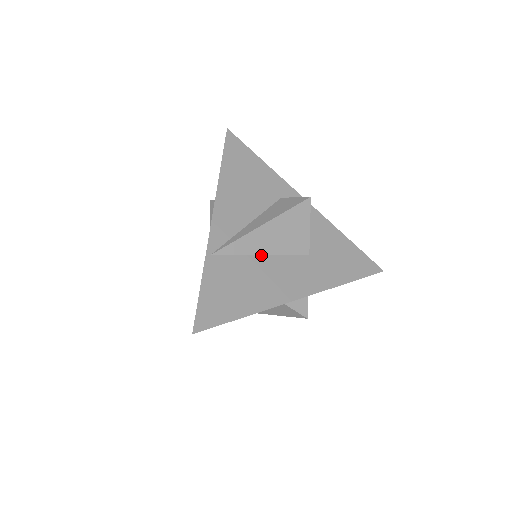
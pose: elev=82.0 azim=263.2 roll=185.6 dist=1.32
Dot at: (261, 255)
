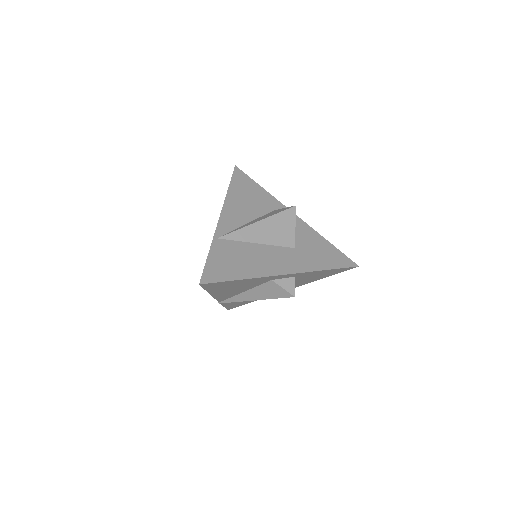
Dot at: (256, 243)
